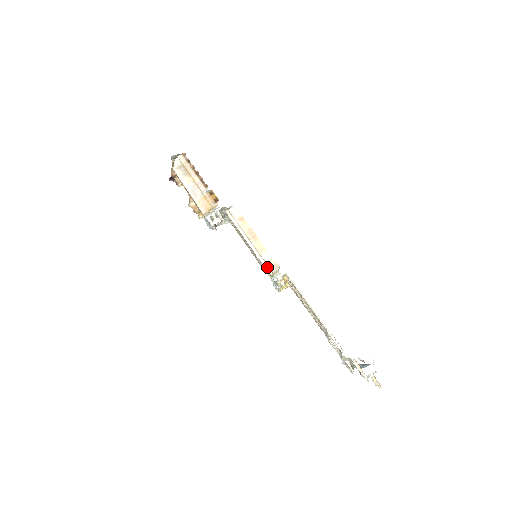
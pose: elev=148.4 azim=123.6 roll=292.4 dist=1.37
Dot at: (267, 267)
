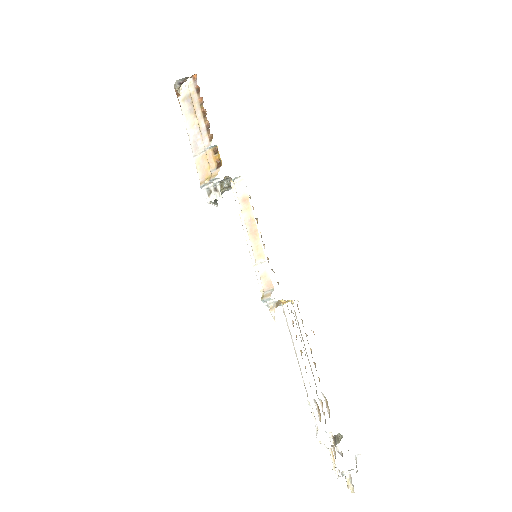
Dot at: (260, 282)
